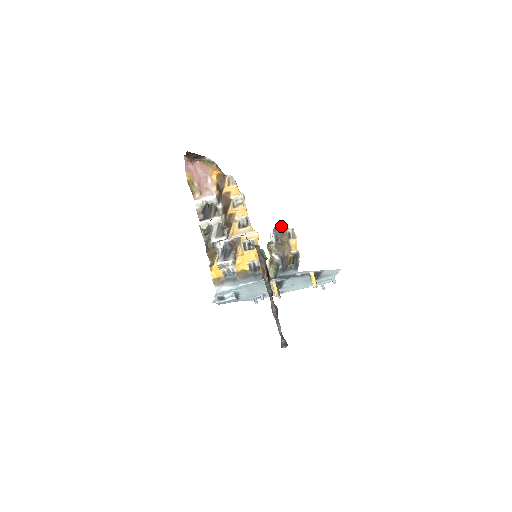
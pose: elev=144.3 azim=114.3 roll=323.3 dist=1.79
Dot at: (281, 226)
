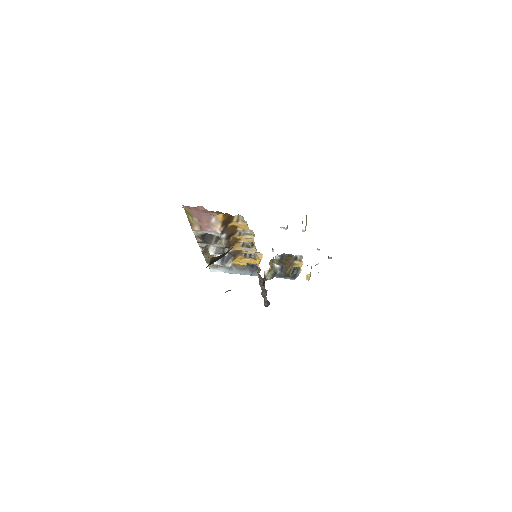
Dot at: (289, 254)
